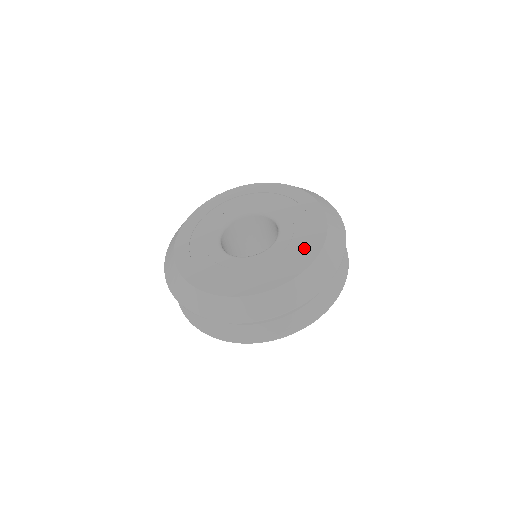
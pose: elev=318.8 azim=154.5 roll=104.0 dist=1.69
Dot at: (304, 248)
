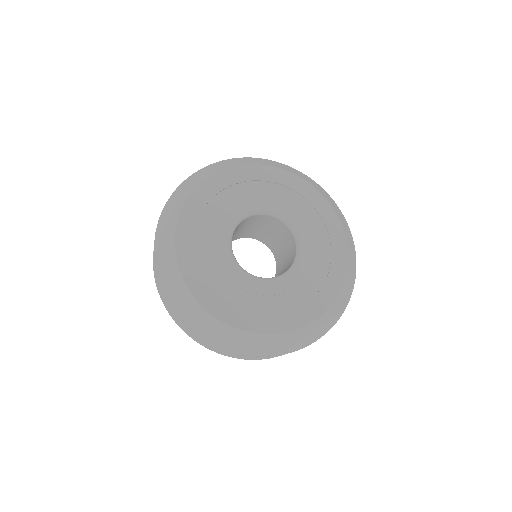
Dot at: (285, 313)
